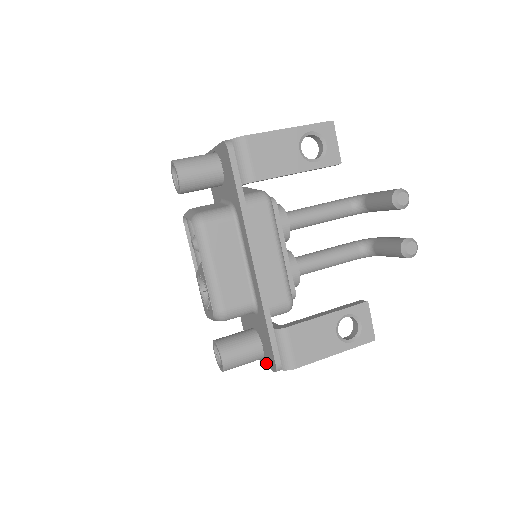
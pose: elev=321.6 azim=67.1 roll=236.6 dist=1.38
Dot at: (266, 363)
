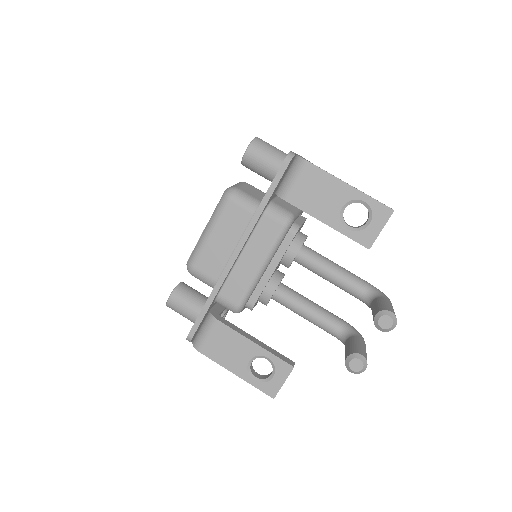
Dot at: occluded
